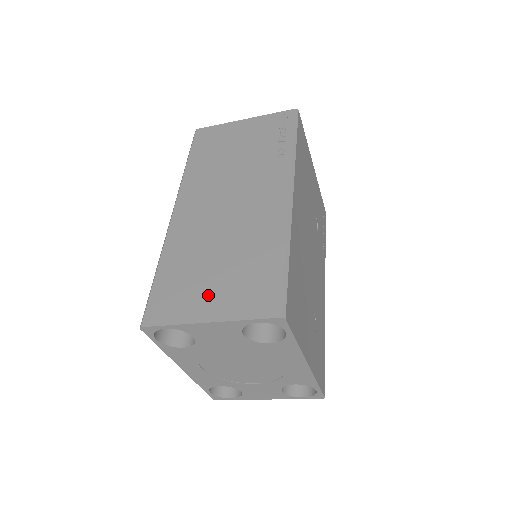
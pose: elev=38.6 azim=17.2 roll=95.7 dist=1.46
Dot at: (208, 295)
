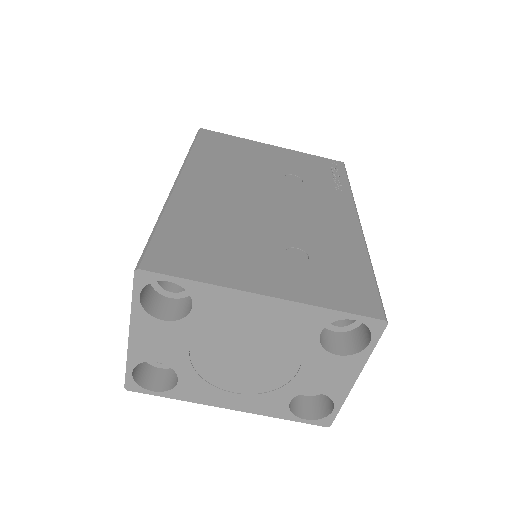
Dot at: occluded
